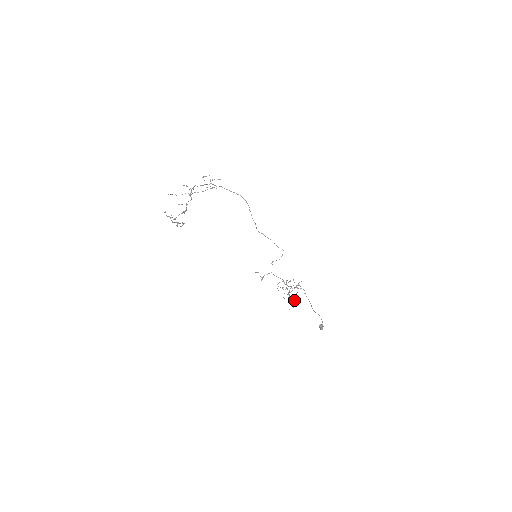
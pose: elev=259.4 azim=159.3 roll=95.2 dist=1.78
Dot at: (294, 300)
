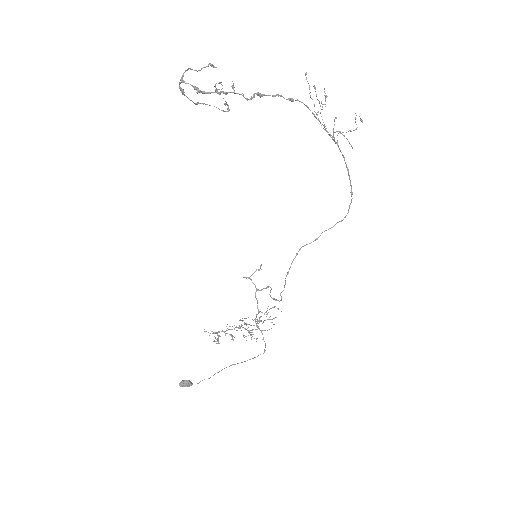
Dot at: occluded
